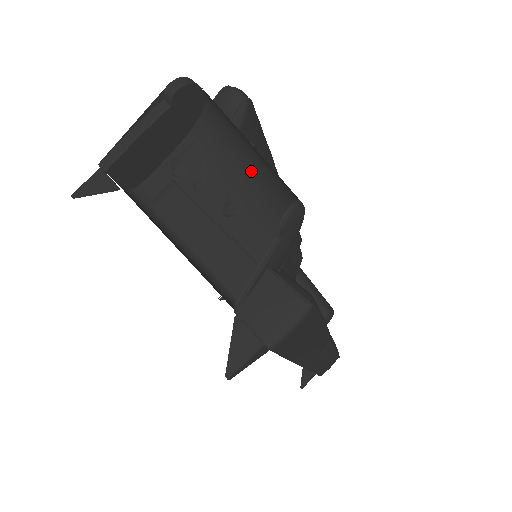
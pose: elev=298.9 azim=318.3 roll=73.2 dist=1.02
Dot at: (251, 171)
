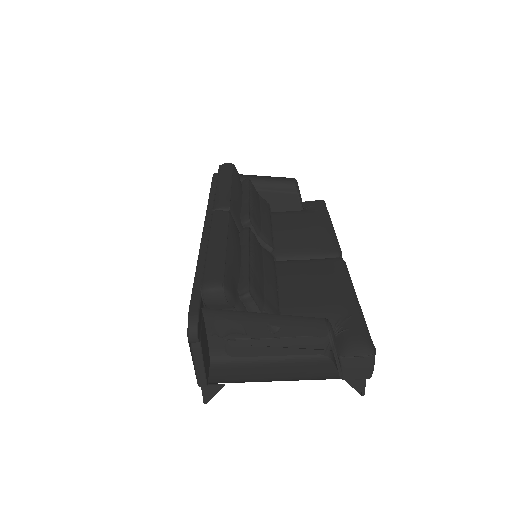
Dot at: (270, 314)
